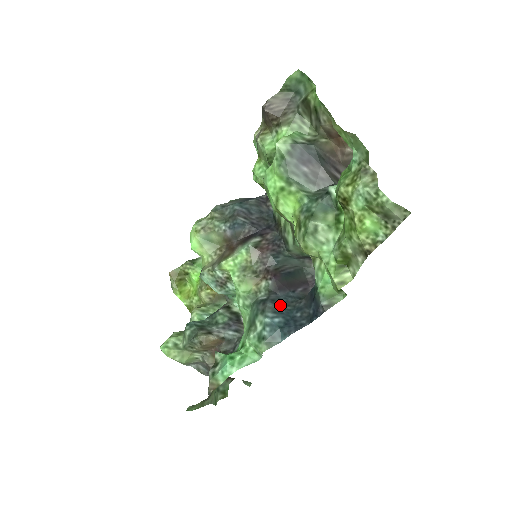
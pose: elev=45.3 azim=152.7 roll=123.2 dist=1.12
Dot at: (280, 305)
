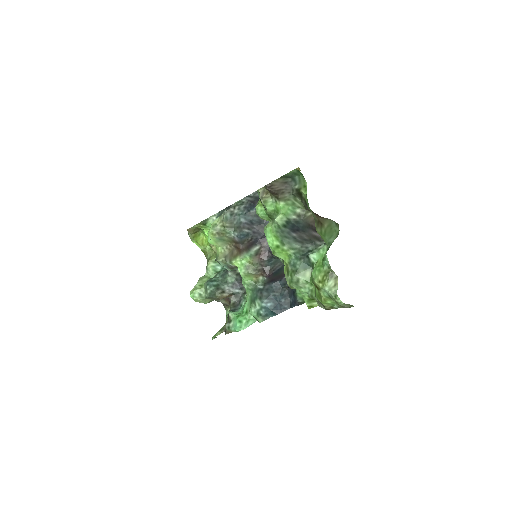
Dot at: (271, 293)
